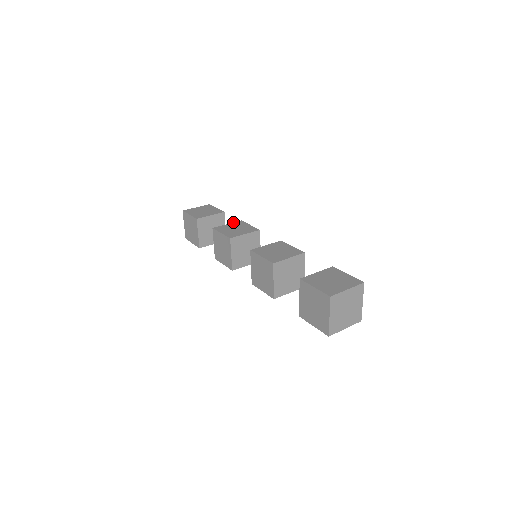
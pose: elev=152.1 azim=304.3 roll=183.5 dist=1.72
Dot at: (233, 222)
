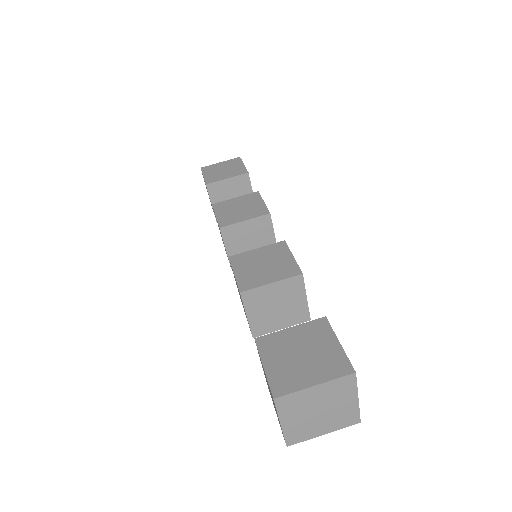
Dot at: occluded
